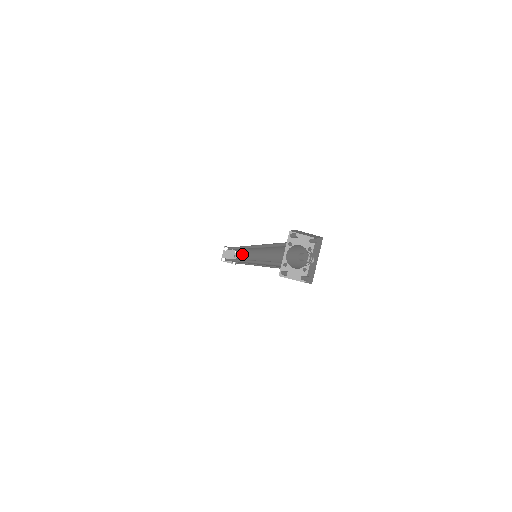
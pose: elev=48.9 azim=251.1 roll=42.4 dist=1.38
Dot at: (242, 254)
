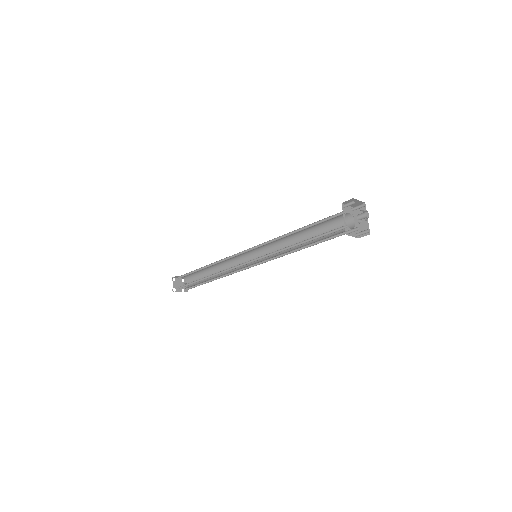
Dot at: (202, 275)
